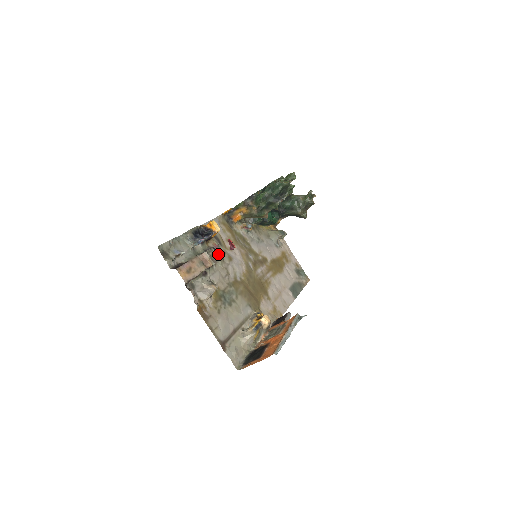
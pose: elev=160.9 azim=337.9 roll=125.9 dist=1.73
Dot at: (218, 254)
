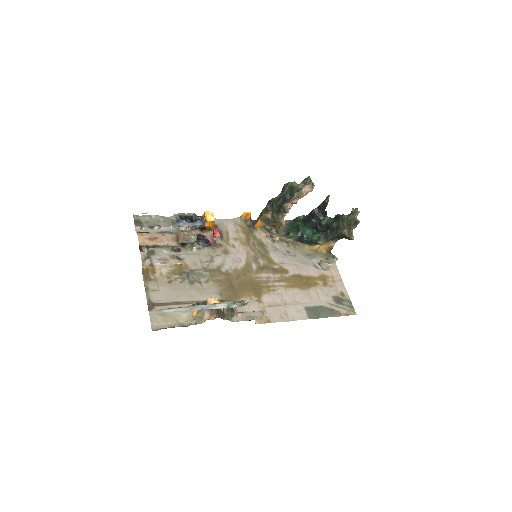
Dot at: (203, 240)
